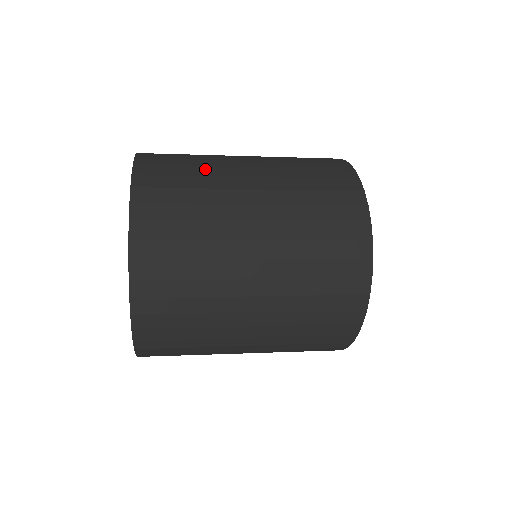
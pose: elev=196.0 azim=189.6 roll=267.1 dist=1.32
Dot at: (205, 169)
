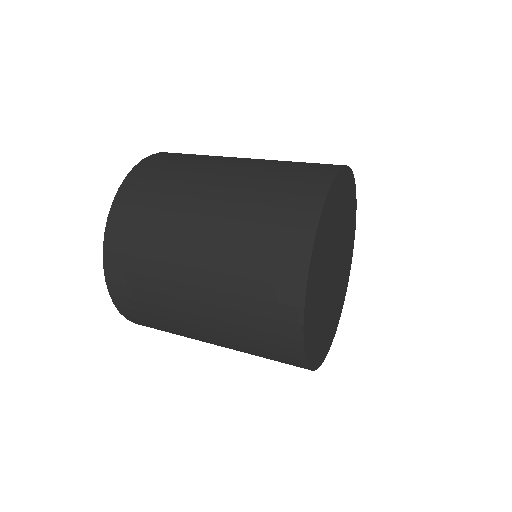
Dot at: occluded
